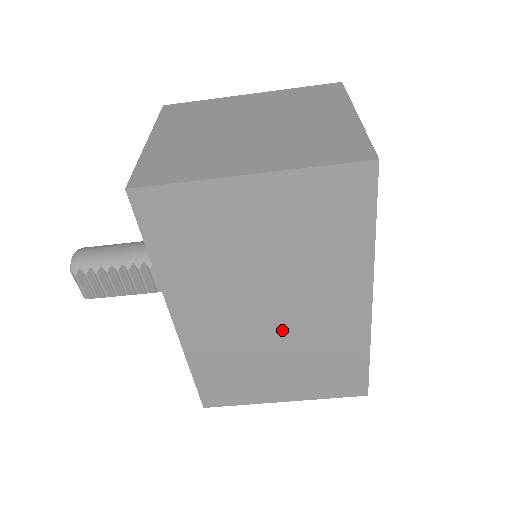
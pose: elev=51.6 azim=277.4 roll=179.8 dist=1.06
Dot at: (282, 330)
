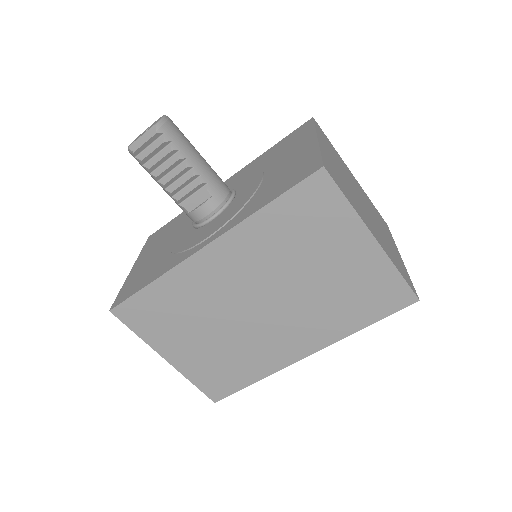
Dot at: (246, 321)
